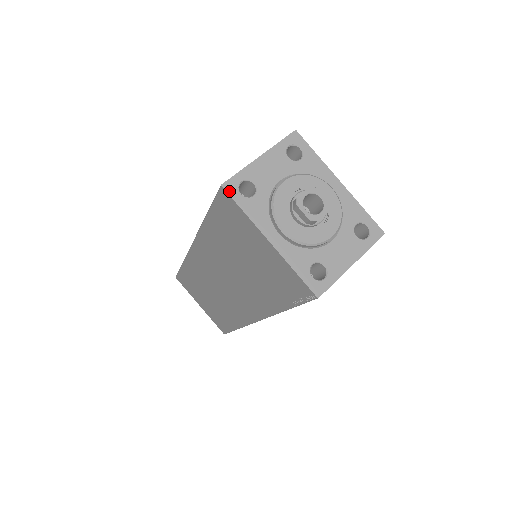
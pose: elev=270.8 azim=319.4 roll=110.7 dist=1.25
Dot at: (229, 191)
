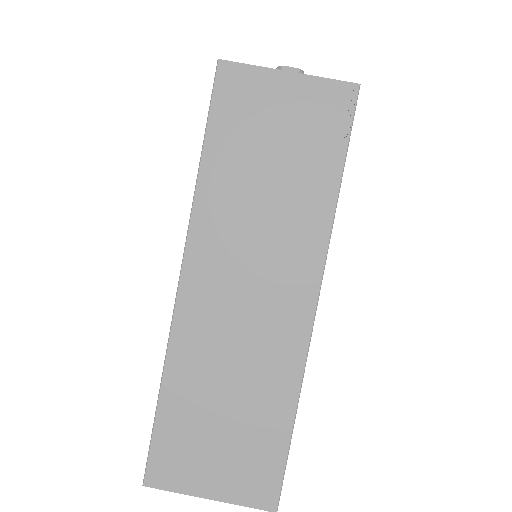
Dot at: (227, 61)
